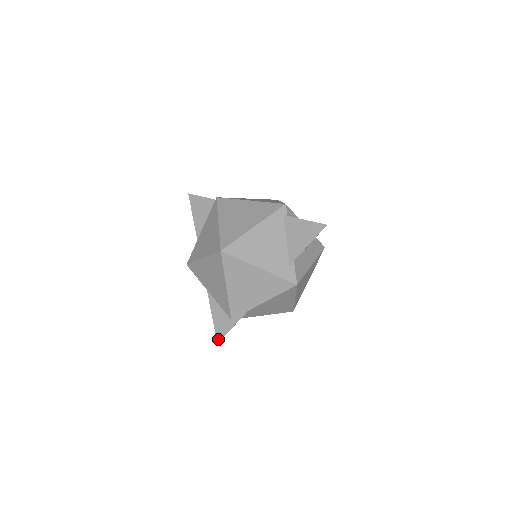
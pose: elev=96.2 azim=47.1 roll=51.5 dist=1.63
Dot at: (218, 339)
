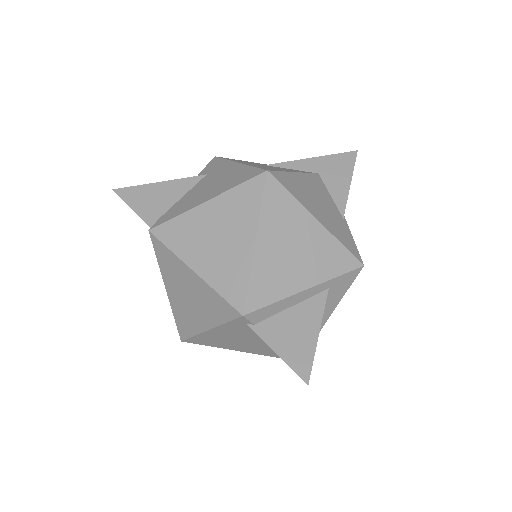
Dot at: occluded
